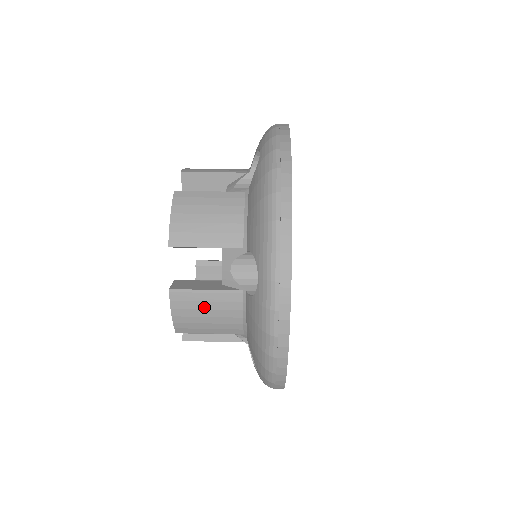
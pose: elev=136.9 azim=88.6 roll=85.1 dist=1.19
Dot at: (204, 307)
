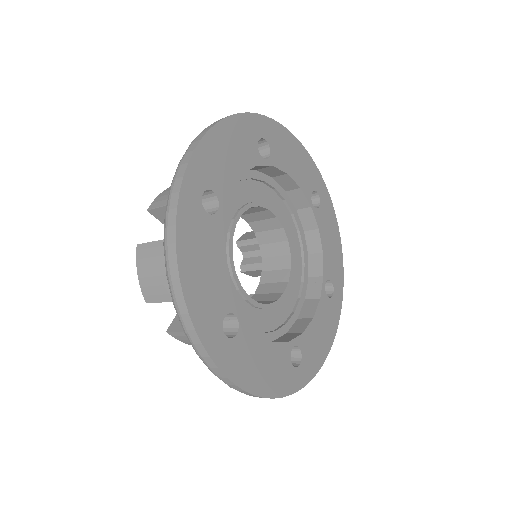
Dot at: occluded
